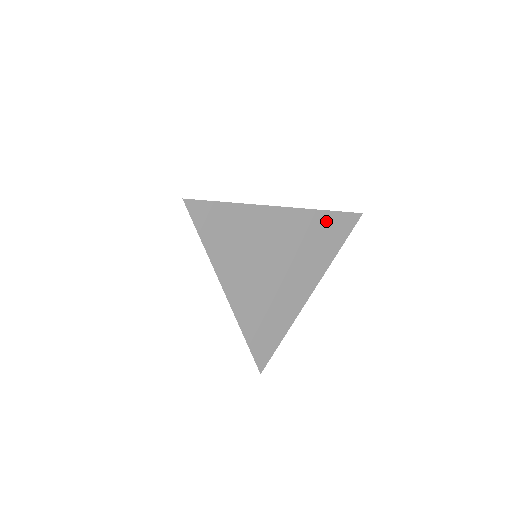
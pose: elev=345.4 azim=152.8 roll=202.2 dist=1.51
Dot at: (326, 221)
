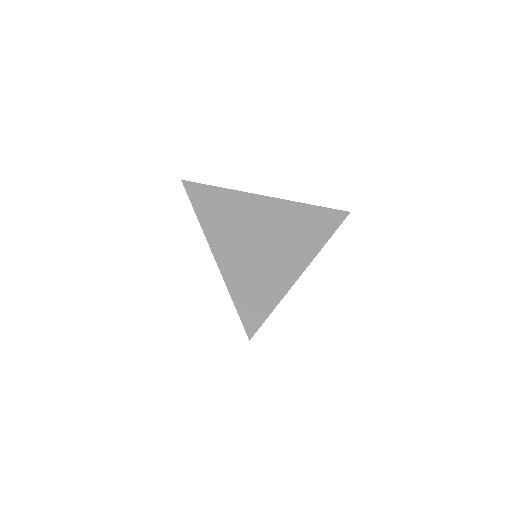
Dot at: (312, 213)
